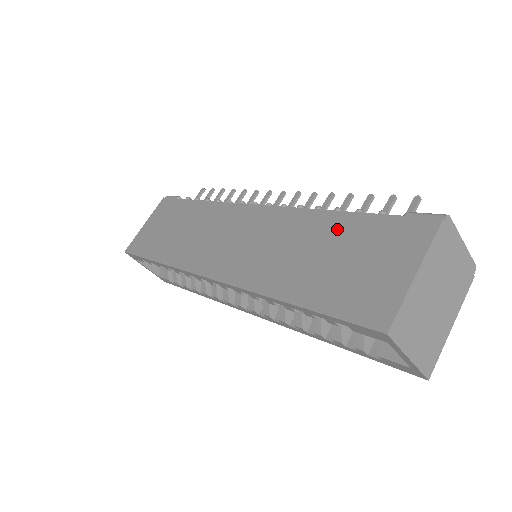
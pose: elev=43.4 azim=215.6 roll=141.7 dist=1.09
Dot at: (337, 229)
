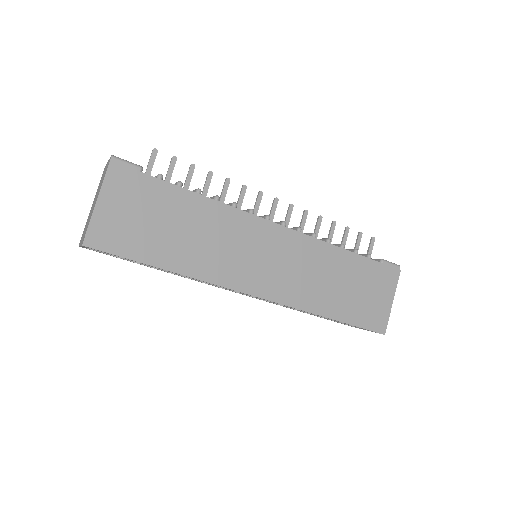
Dot at: (350, 266)
